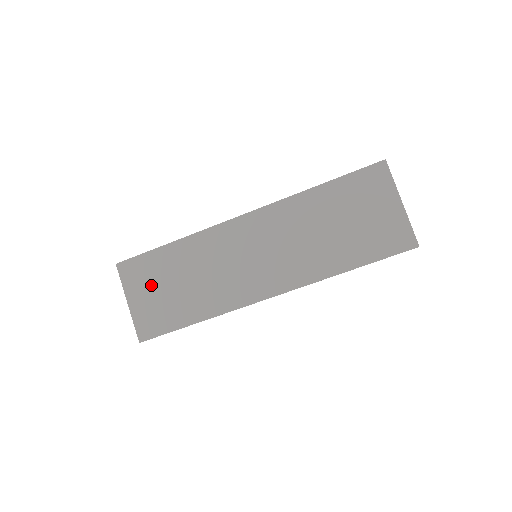
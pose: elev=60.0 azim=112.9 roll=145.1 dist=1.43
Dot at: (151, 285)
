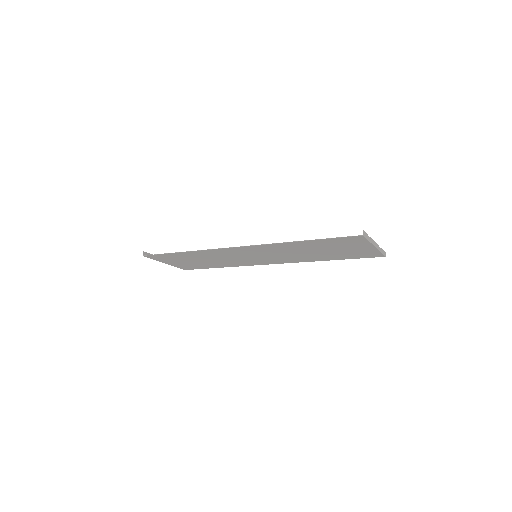
Dot at: (178, 261)
